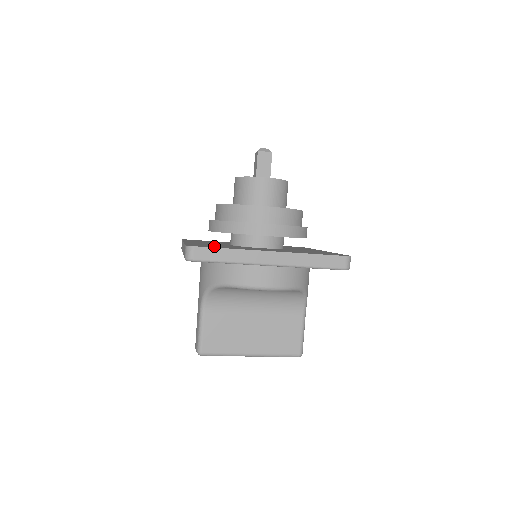
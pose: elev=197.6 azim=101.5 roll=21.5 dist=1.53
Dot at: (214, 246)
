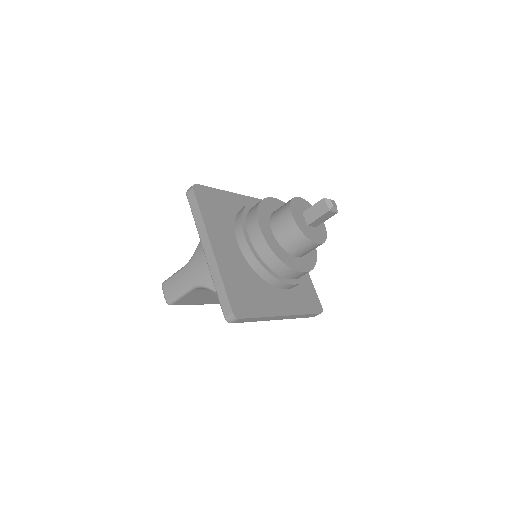
Dot at: (247, 299)
